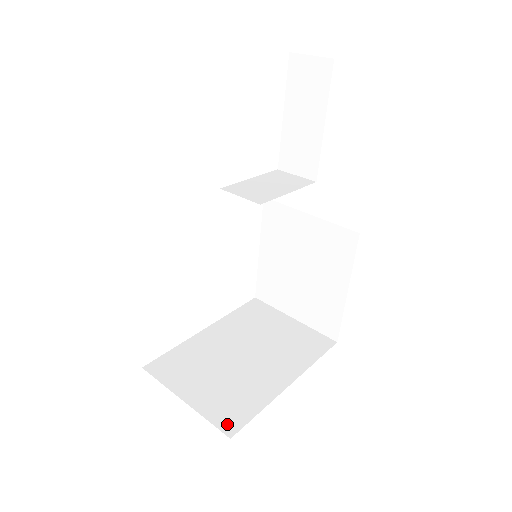
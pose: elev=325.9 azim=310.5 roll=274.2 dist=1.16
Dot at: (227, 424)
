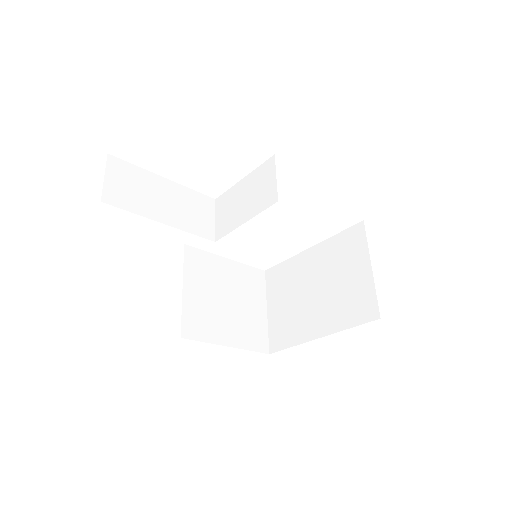
Dot at: (273, 343)
